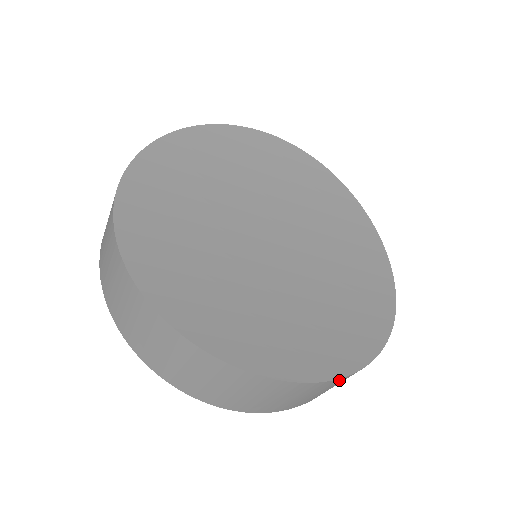
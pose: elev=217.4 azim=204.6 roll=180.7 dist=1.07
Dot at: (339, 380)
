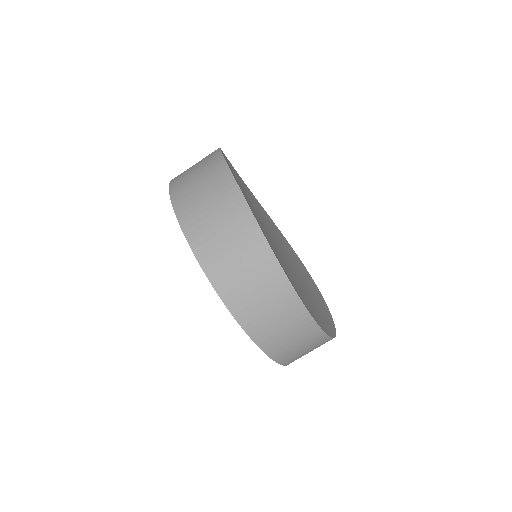
Dot at: (246, 214)
